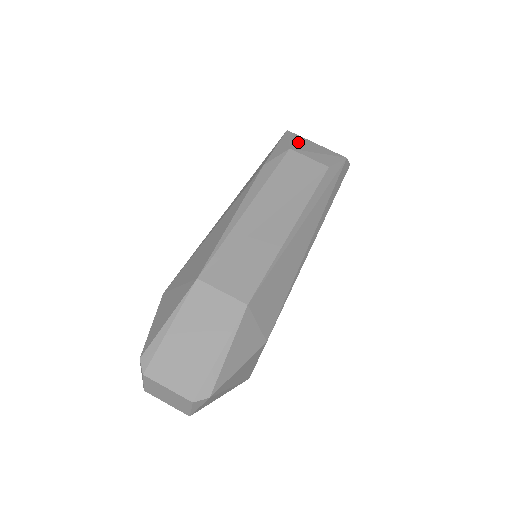
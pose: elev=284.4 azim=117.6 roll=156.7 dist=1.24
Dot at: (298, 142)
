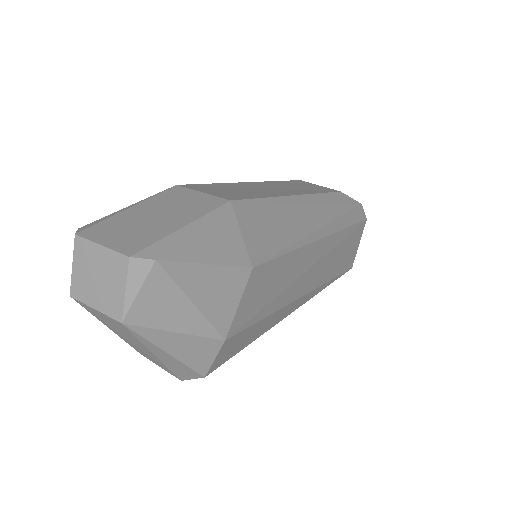
Dot at: occluded
